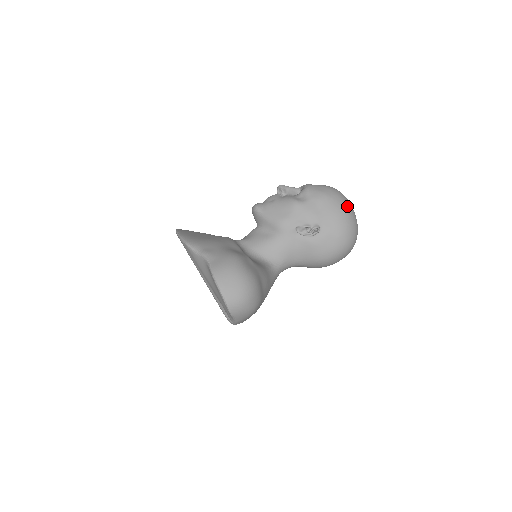
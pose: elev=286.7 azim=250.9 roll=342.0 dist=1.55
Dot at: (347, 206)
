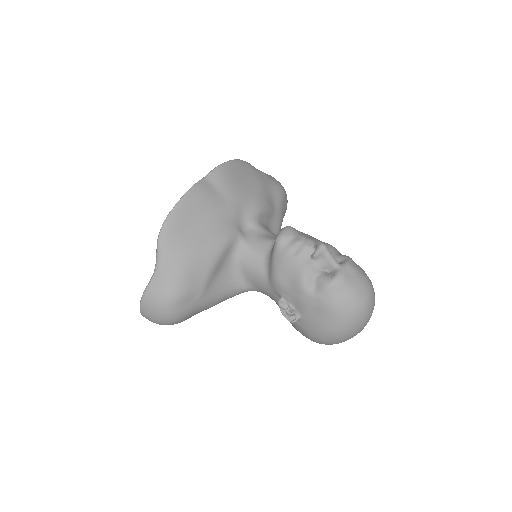
Dot at: (346, 331)
